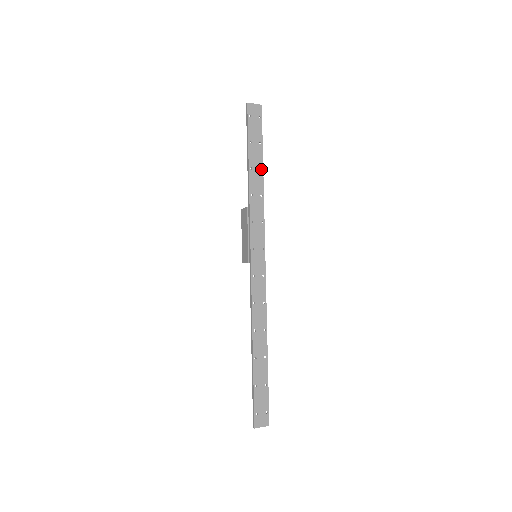
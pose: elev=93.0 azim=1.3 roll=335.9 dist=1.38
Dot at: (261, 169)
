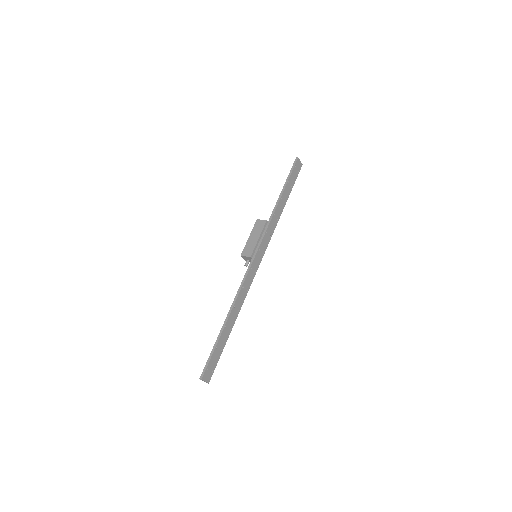
Dot at: (285, 202)
